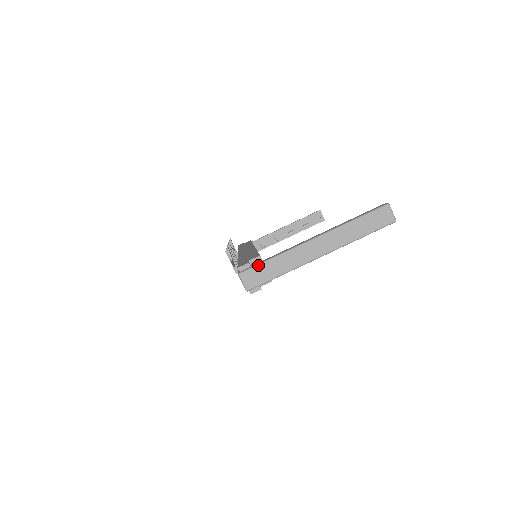
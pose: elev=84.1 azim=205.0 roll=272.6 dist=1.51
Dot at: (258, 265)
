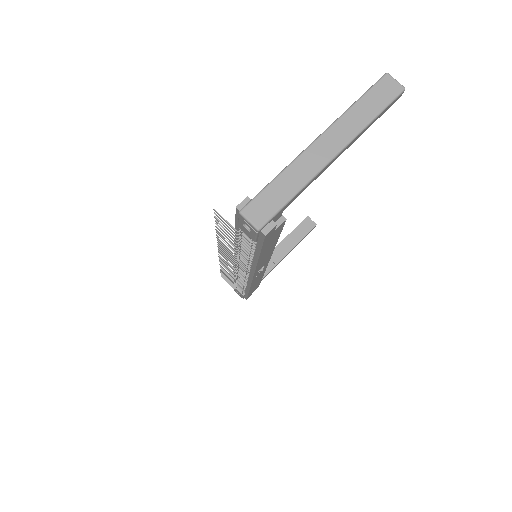
Dot at: (260, 192)
